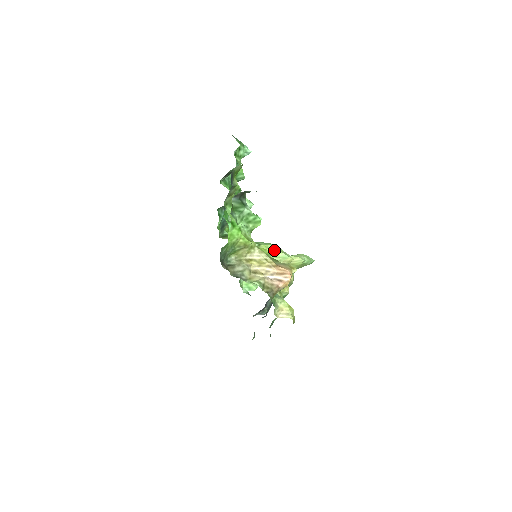
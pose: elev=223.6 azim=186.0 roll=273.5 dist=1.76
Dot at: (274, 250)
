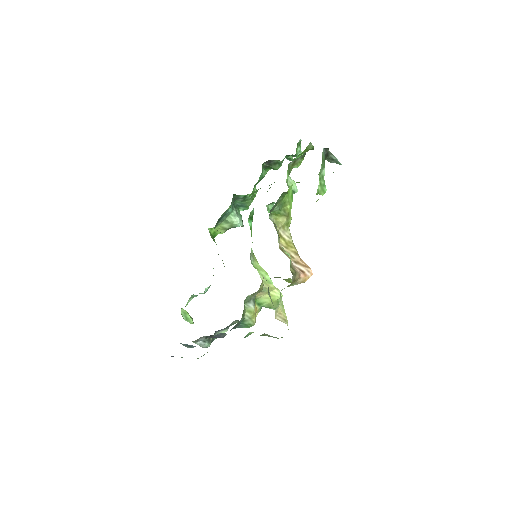
Dot at: occluded
